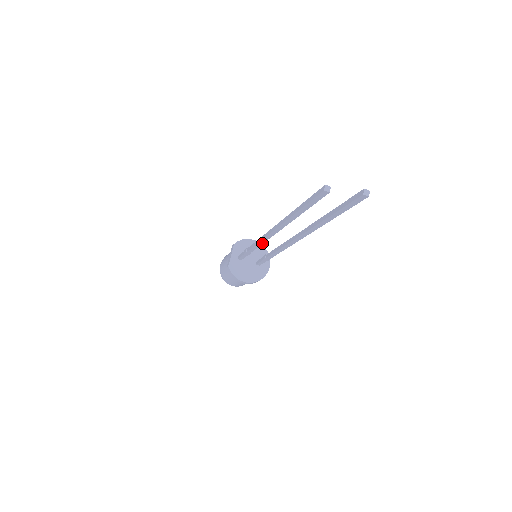
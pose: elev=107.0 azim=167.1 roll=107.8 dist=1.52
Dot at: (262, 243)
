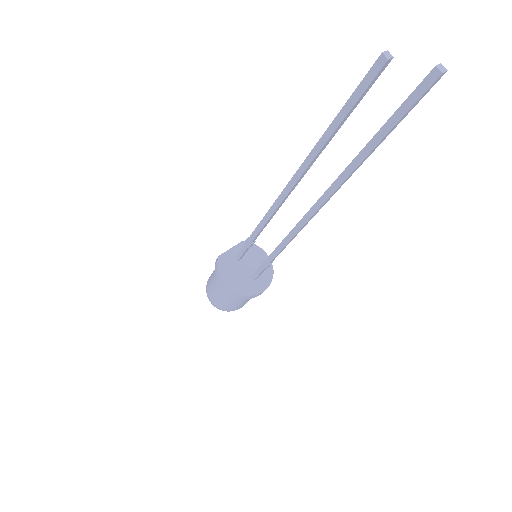
Dot at: (270, 216)
